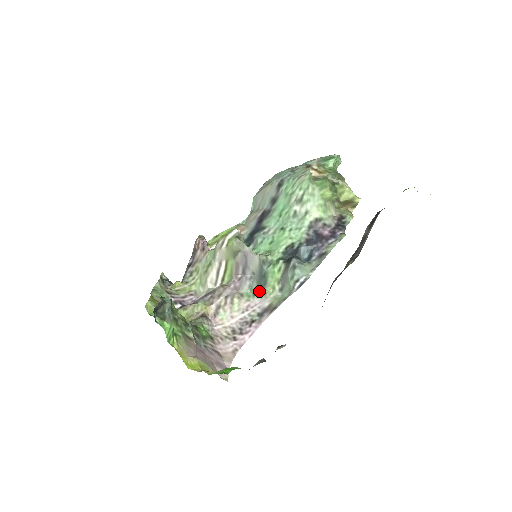
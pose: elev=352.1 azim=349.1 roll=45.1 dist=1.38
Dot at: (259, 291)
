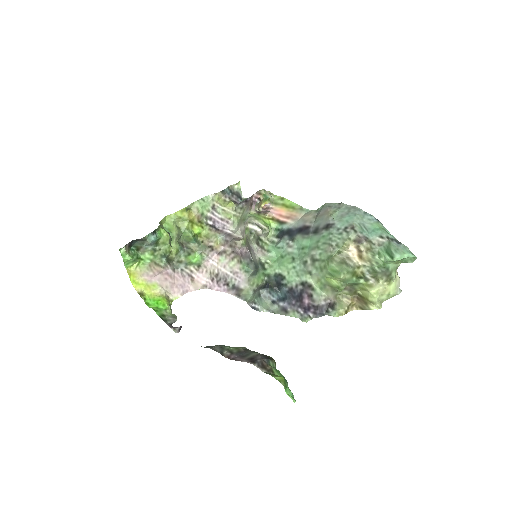
Dot at: (252, 272)
